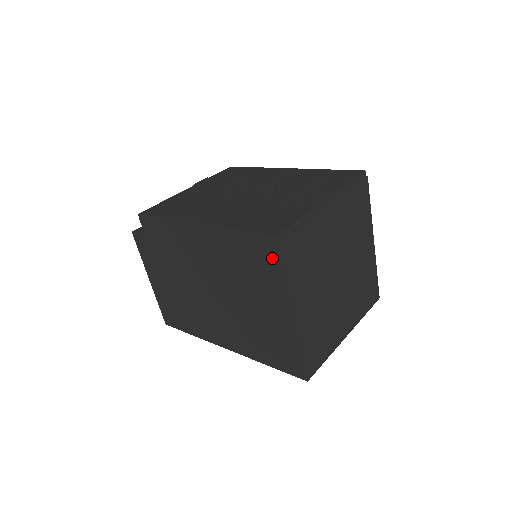
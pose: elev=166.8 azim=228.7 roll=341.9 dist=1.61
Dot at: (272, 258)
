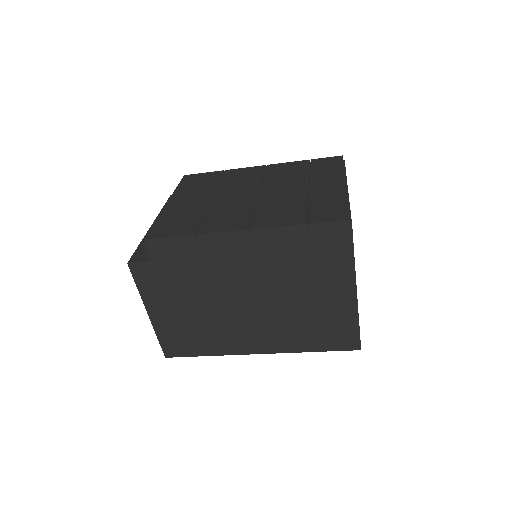
Dot at: (341, 243)
